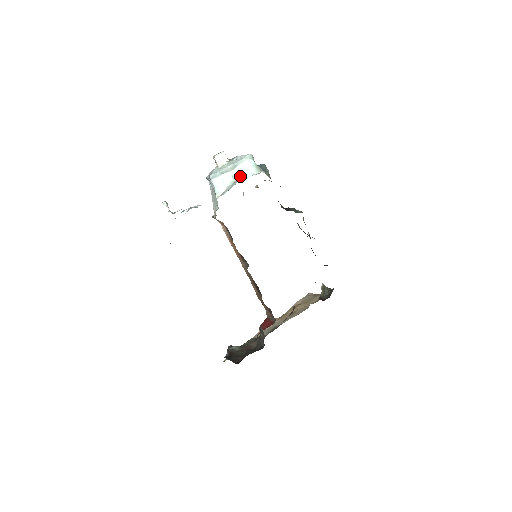
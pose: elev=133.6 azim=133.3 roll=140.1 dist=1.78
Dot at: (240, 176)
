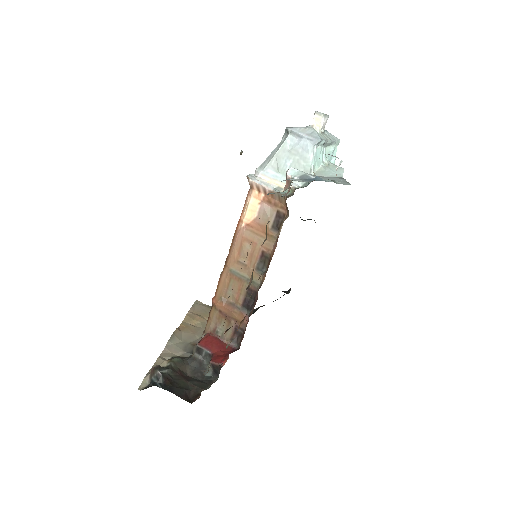
Dot at: occluded
